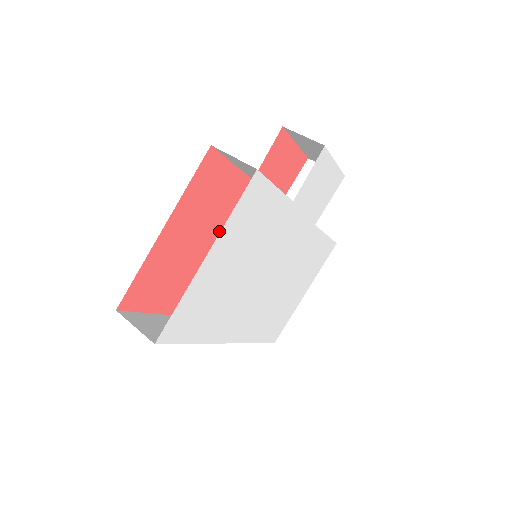
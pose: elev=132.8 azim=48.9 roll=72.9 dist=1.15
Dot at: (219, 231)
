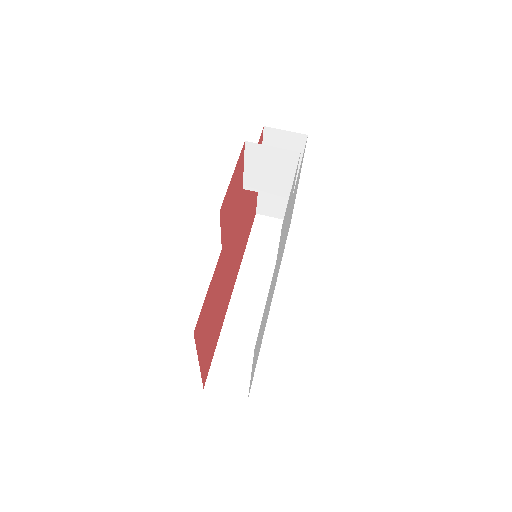
Dot at: (221, 286)
